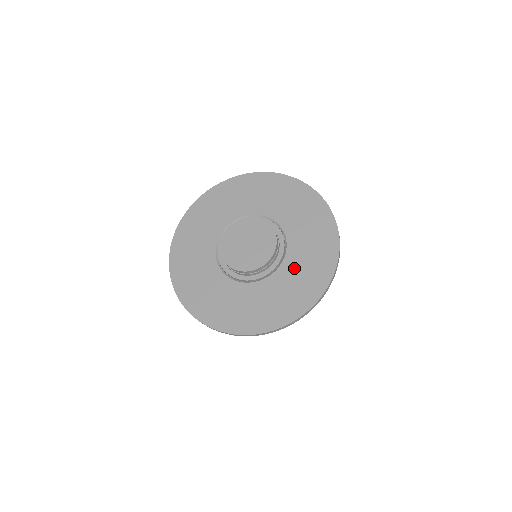
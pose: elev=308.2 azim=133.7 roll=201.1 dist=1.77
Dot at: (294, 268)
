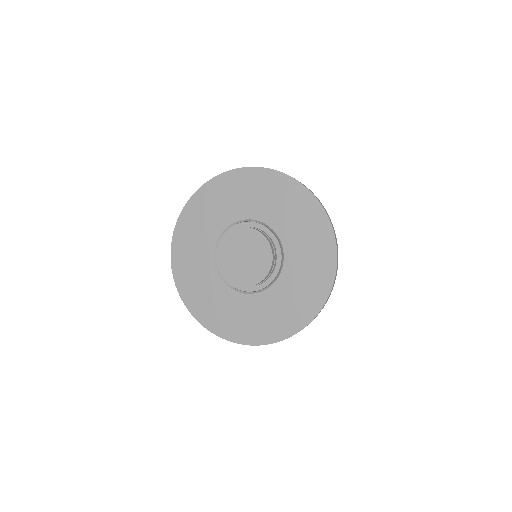
Dot at: (293, 278)
